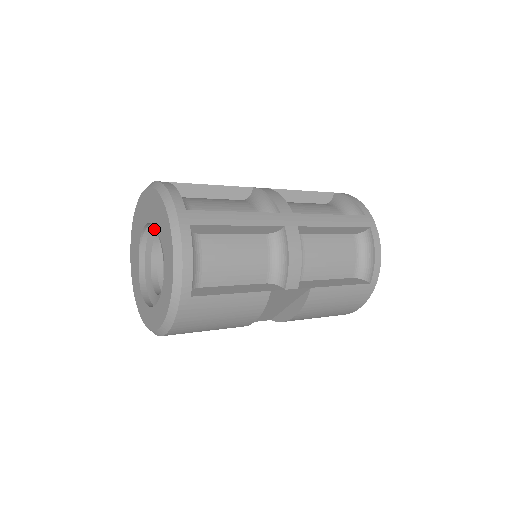
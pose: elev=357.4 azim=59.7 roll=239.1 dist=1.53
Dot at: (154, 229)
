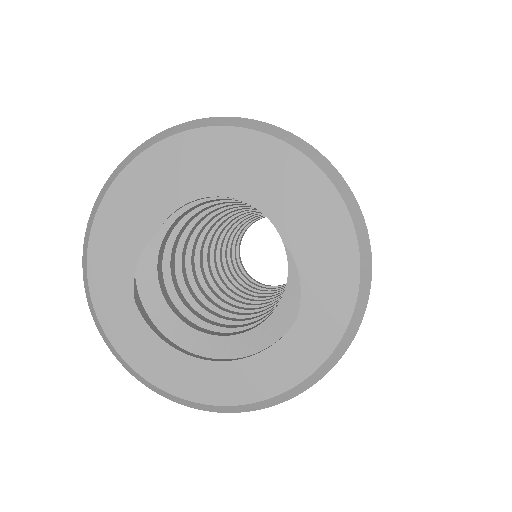
Dot at: occluded
